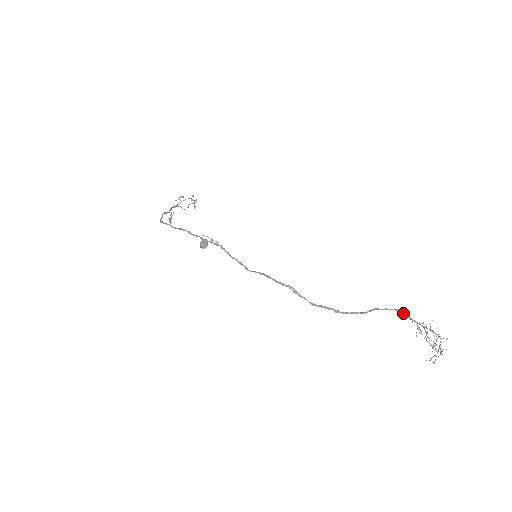
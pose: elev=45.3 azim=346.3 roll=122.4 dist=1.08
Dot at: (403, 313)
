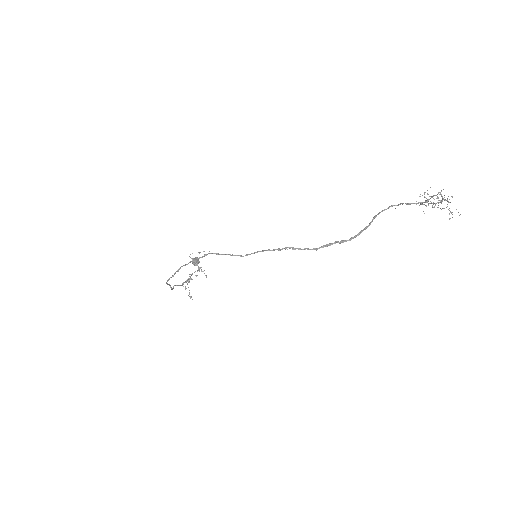
Dot at: (399, 204)
